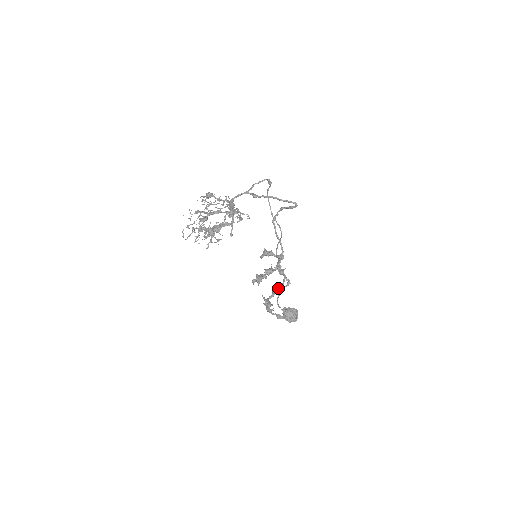
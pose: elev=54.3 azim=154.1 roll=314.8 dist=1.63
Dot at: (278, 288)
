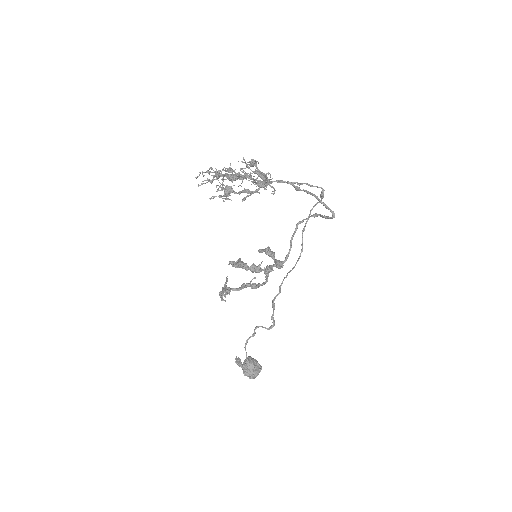
Dot at: (251, 284)
